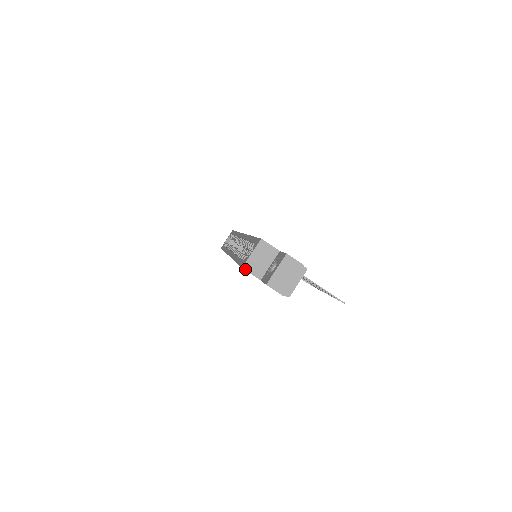
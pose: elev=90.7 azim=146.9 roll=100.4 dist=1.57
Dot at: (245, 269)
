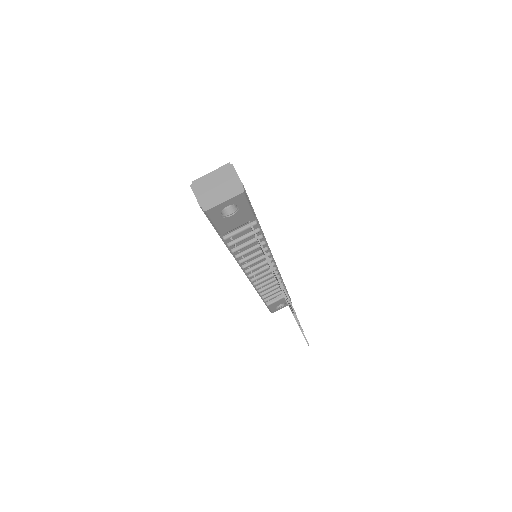
Dot at: occluded
